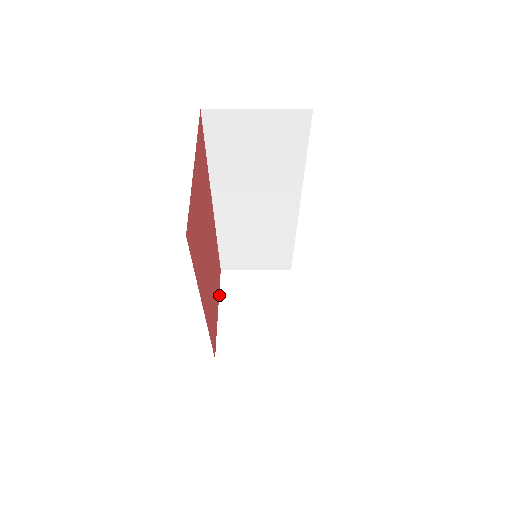
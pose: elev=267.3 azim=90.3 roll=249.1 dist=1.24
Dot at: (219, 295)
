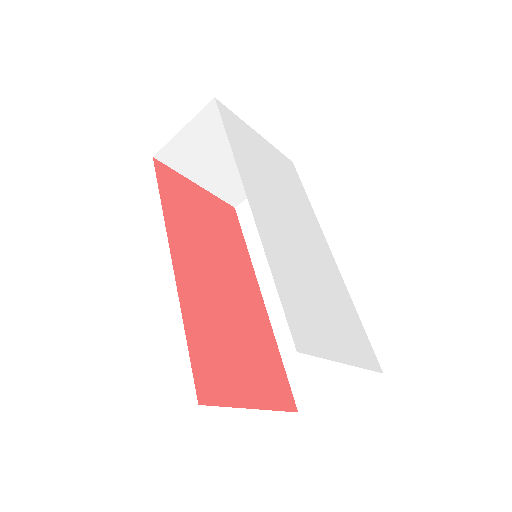
Dot at: (181, 175)
